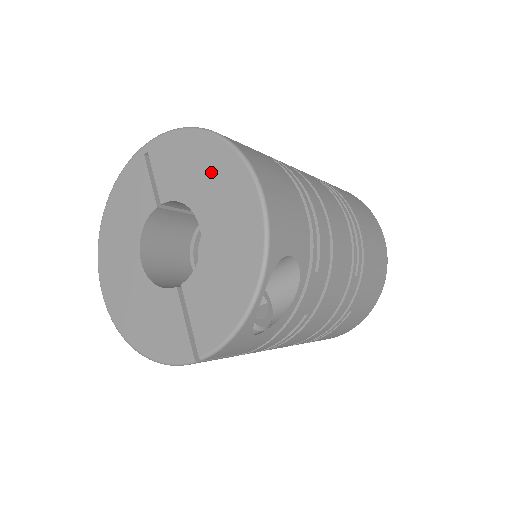
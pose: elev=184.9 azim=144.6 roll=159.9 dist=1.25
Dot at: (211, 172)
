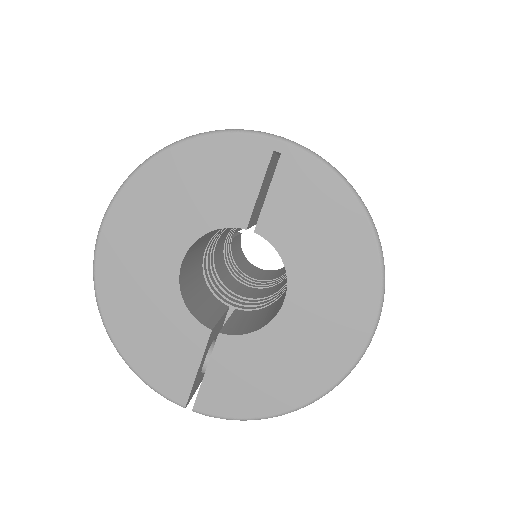
Dot at: (340, 266)
